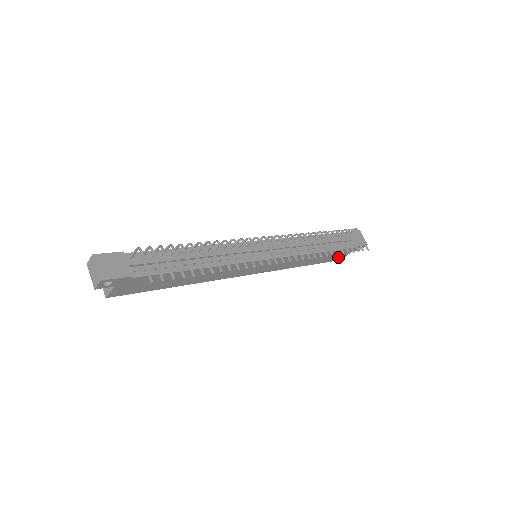
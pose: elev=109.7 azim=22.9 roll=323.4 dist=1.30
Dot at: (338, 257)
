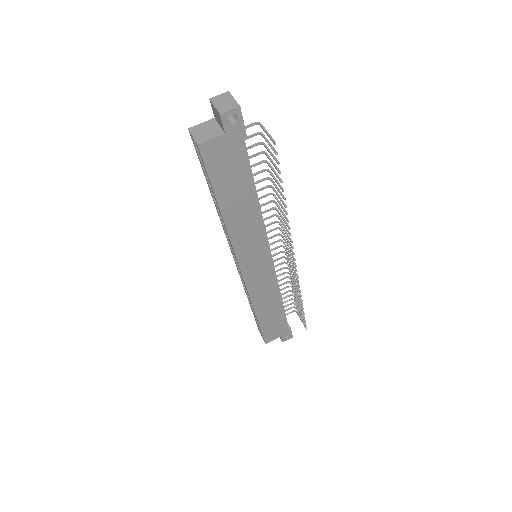
Dot at: (271, 334)
